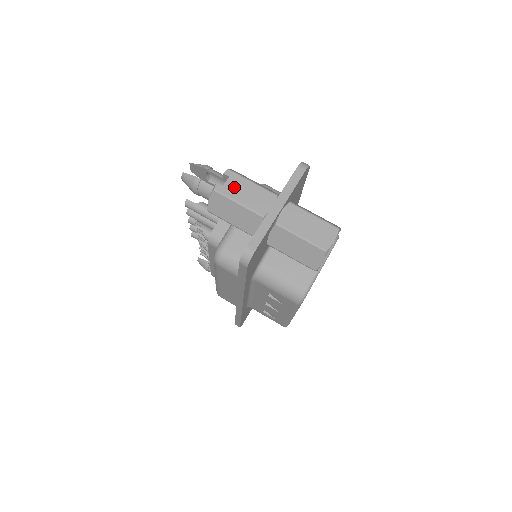
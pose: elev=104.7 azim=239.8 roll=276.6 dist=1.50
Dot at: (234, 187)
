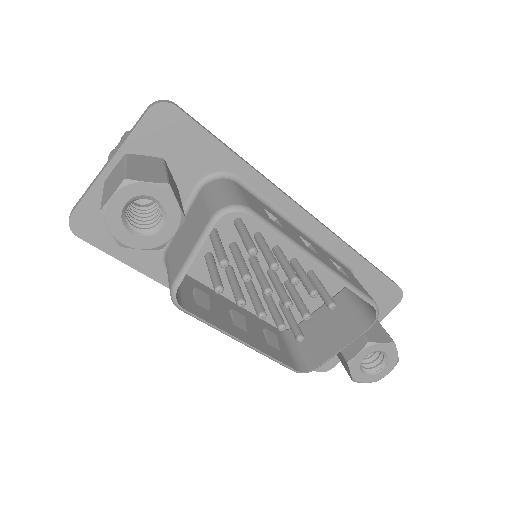
Dot at: occluded
